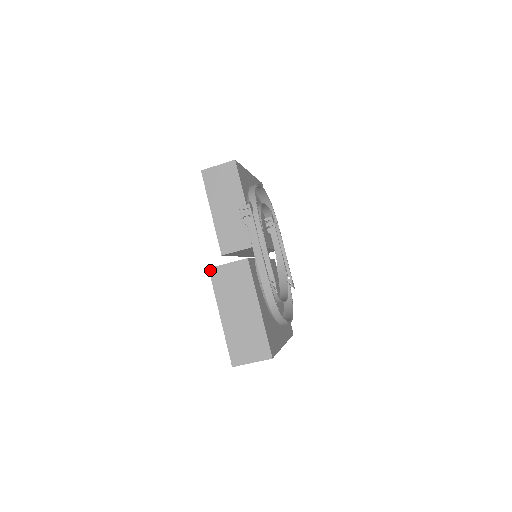
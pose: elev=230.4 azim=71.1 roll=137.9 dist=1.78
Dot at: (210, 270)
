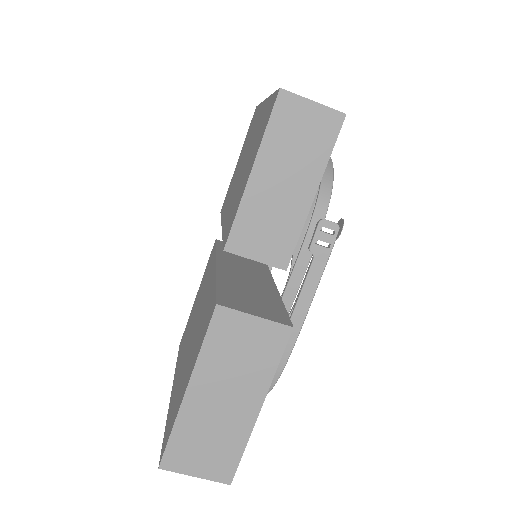
Dot at: (217, 309)
